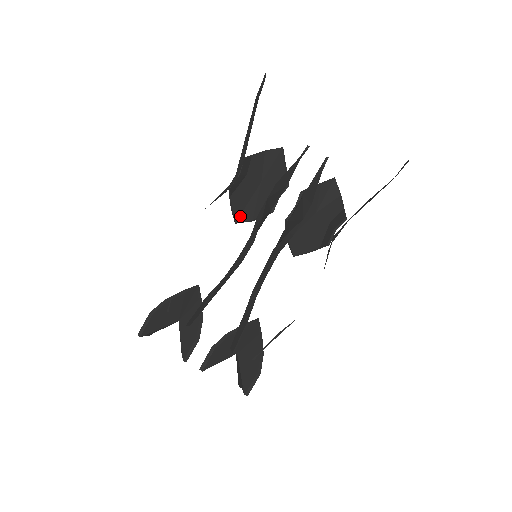
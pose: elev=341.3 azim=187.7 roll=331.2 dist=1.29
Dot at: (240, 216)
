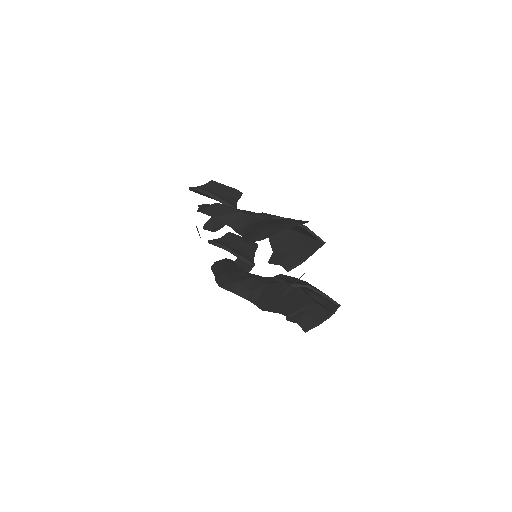
Dot at: occluded
